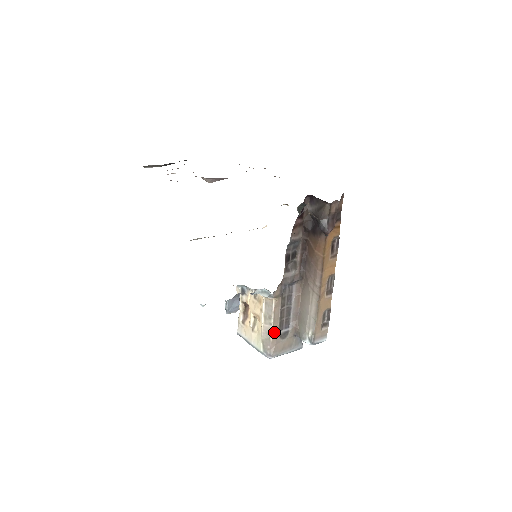
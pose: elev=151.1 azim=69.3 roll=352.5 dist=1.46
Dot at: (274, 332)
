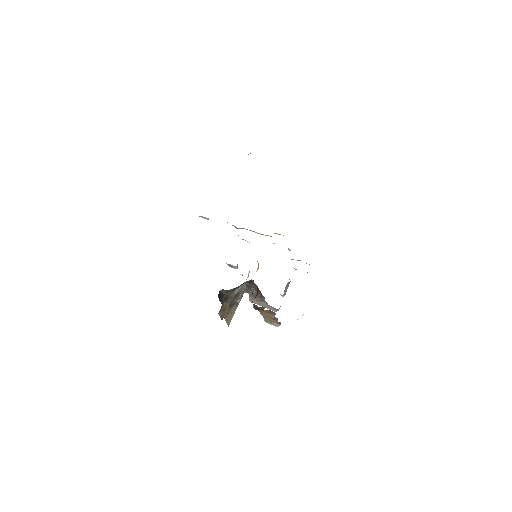
Dot at: (251, 296)
